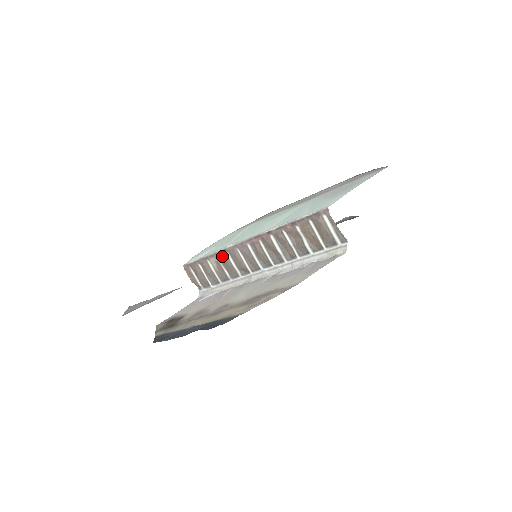
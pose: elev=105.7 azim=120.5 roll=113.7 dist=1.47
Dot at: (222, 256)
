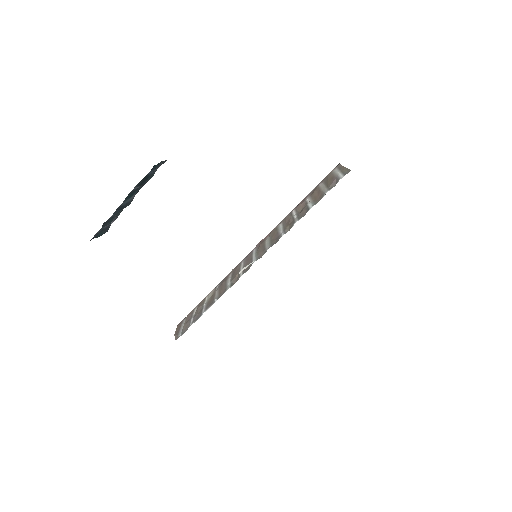
Dot at: (223, 280)
